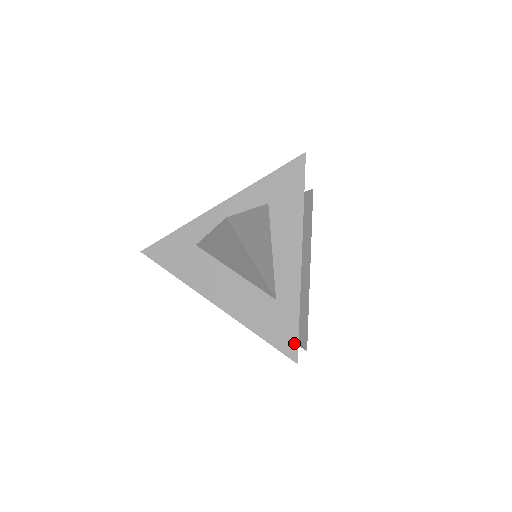
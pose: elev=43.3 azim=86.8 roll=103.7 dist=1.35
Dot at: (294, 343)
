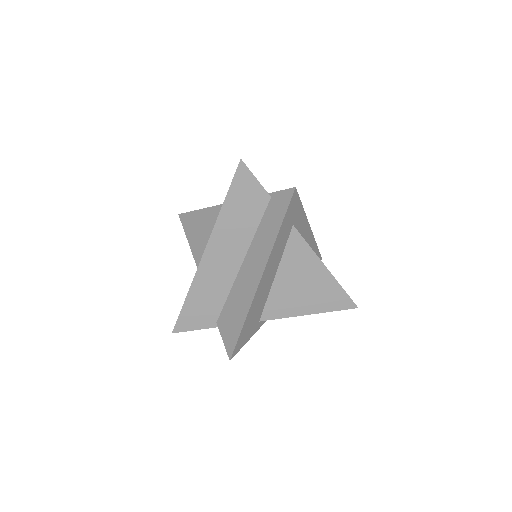
Dot at: occluded
